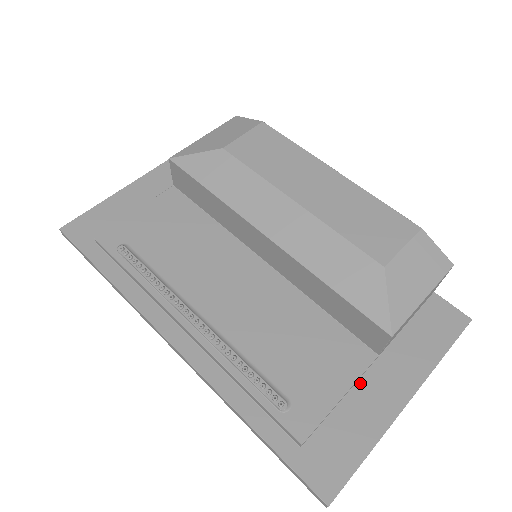
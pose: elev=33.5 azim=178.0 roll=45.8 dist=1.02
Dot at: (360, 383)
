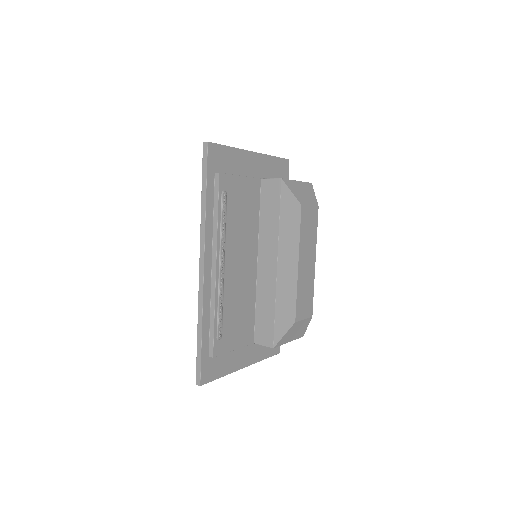
Dot at: occluded
